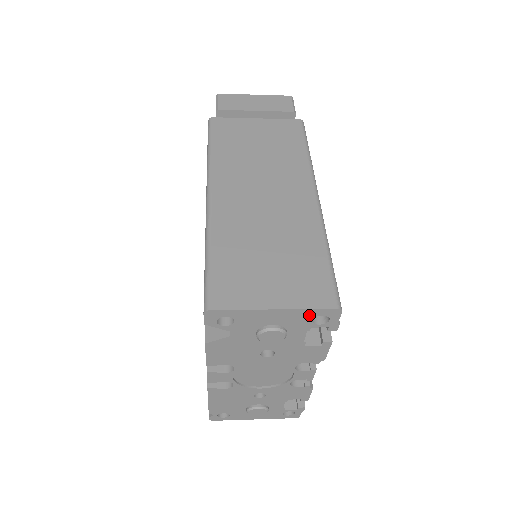
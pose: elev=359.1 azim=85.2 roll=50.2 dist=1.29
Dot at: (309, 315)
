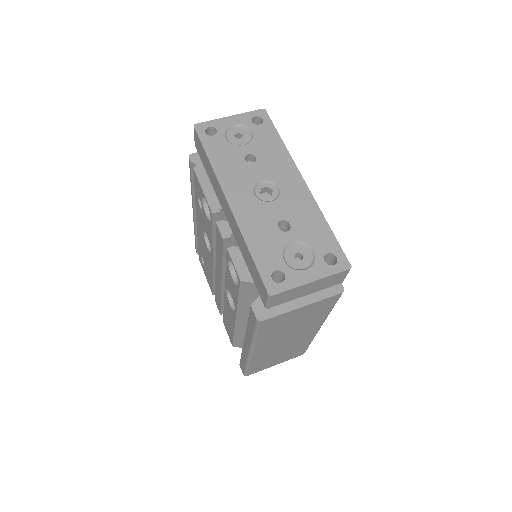
Dot at: occluded
